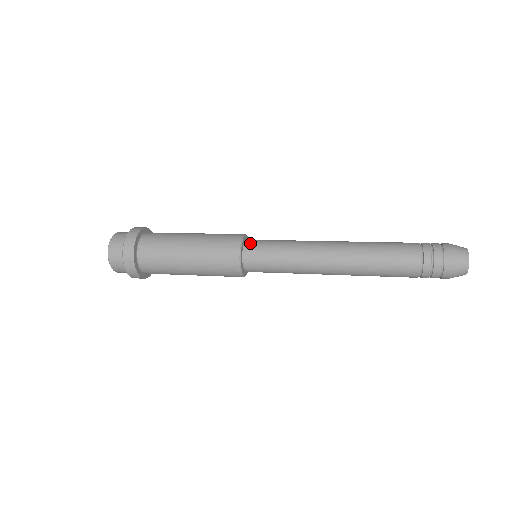
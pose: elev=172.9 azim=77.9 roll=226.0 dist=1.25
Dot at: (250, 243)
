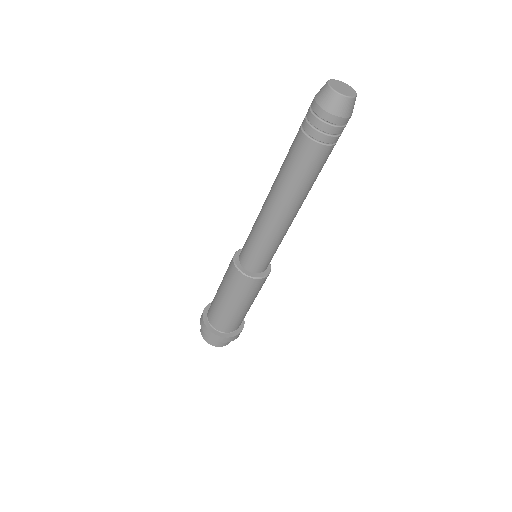
Dot at: (240, 254)
